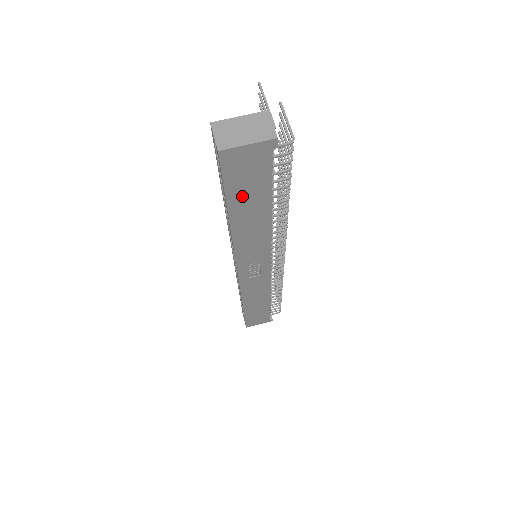
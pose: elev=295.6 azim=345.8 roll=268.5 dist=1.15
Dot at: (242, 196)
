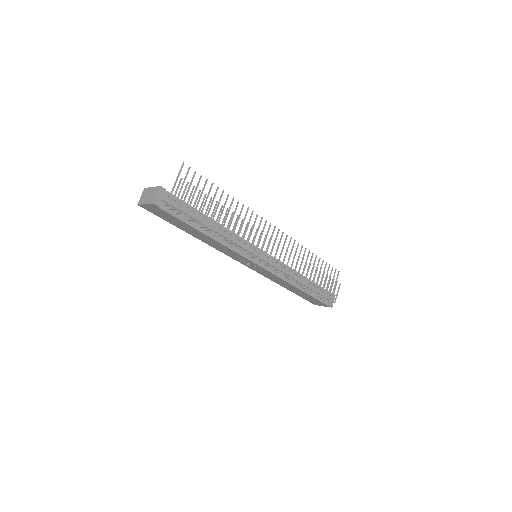
Dot at: (178, 224)
